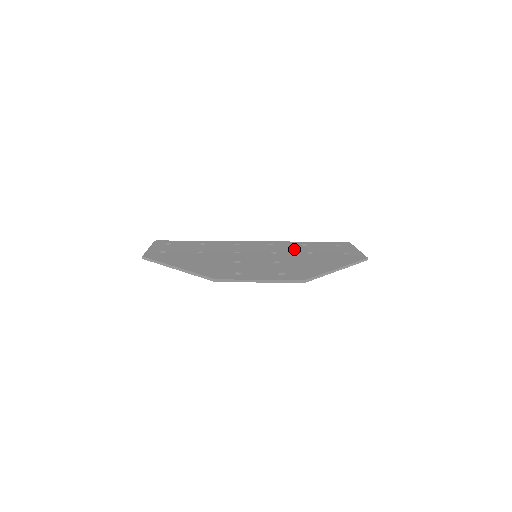
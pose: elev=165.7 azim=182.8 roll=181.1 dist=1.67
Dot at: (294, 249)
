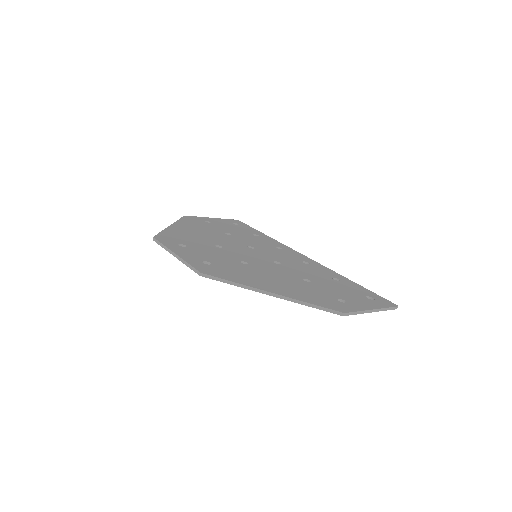
Dot at: (307, 272)
